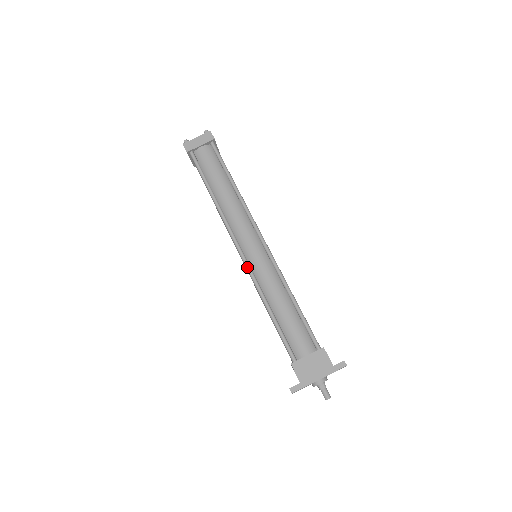
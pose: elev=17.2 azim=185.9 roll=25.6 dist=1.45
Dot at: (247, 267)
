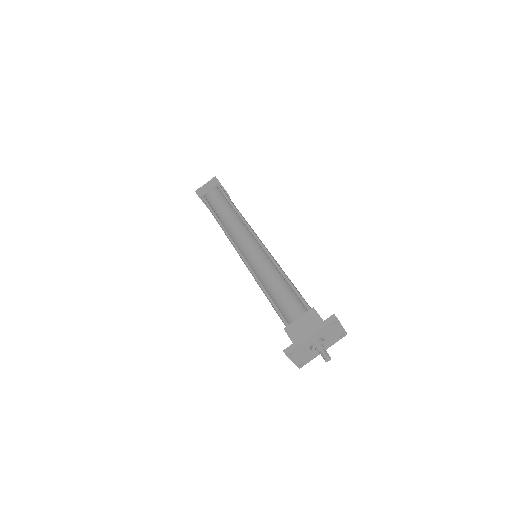
Dot at: (244, 262)
